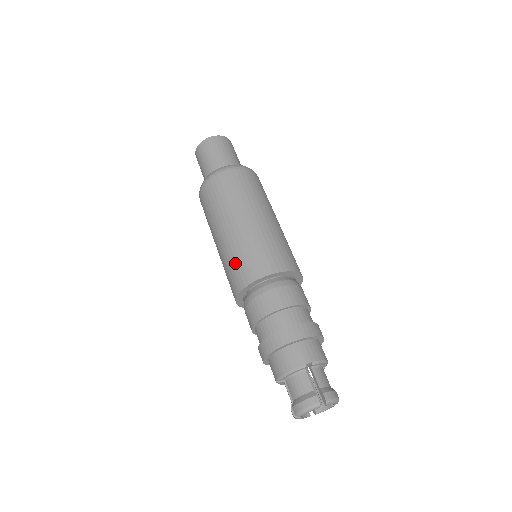
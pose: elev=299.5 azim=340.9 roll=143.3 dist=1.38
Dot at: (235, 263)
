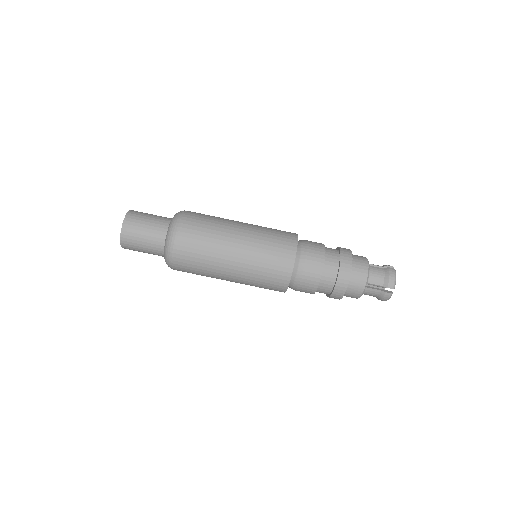
Dot at: occluded
